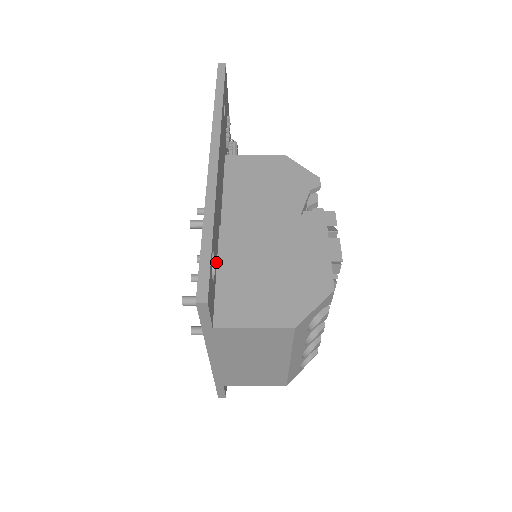
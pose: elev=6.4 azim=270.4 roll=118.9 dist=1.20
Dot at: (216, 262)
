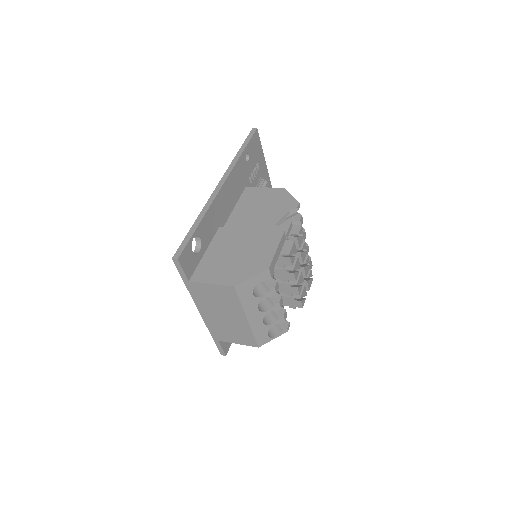
Dot at: (206, 246)
